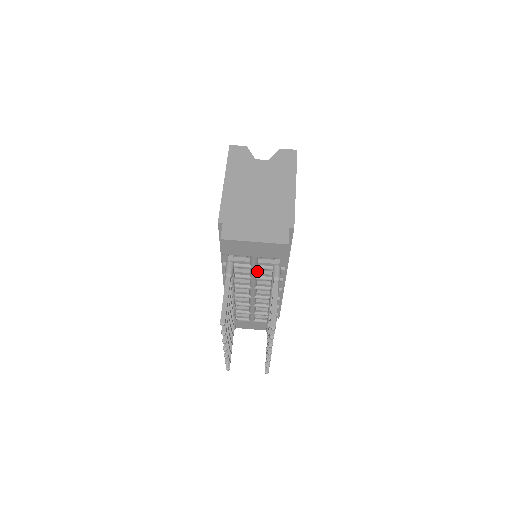
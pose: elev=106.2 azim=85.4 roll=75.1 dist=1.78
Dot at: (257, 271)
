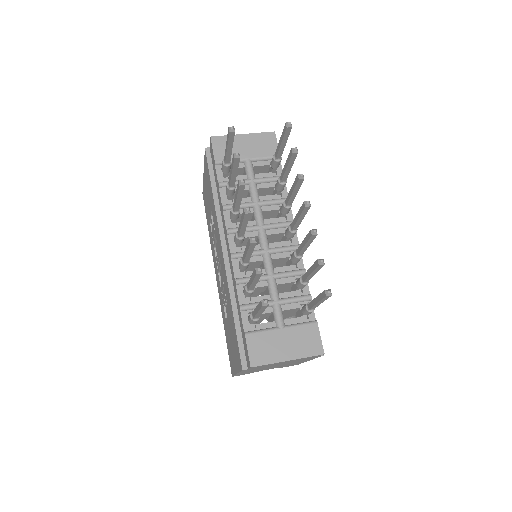
Dot at: (258, 194)
